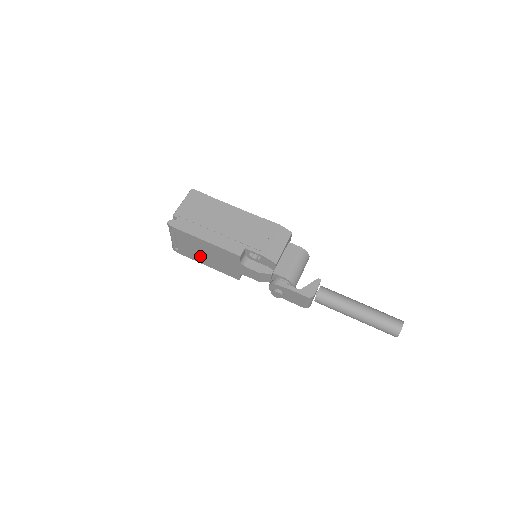
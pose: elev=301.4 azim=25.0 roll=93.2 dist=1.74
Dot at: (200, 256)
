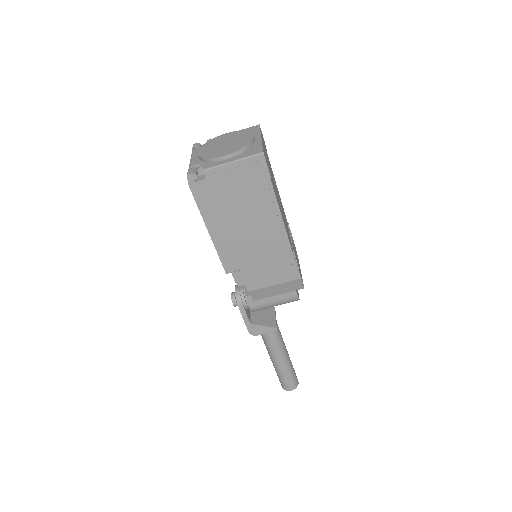
Dot at: occluded
